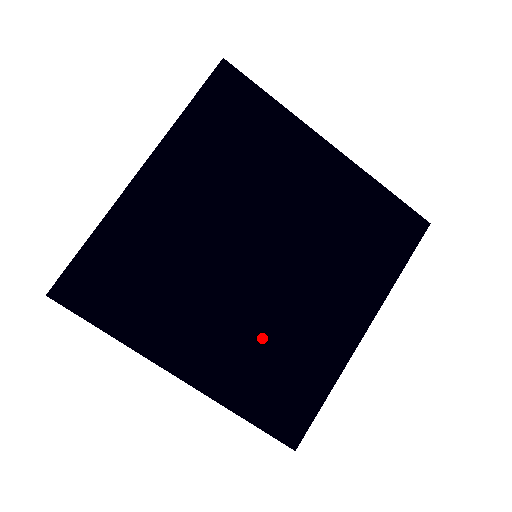
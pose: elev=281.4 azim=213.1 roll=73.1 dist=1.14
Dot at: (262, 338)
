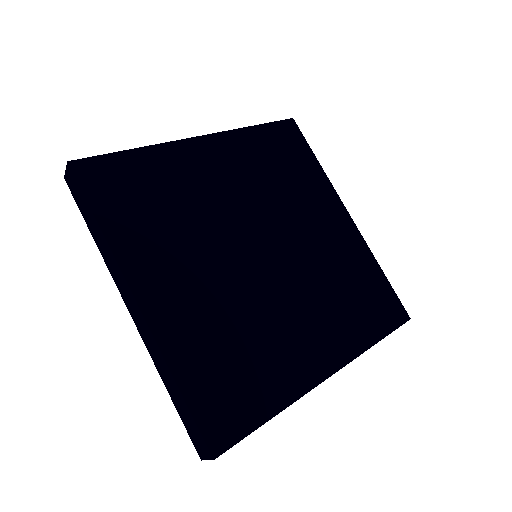
Dot at: (233, 319)
